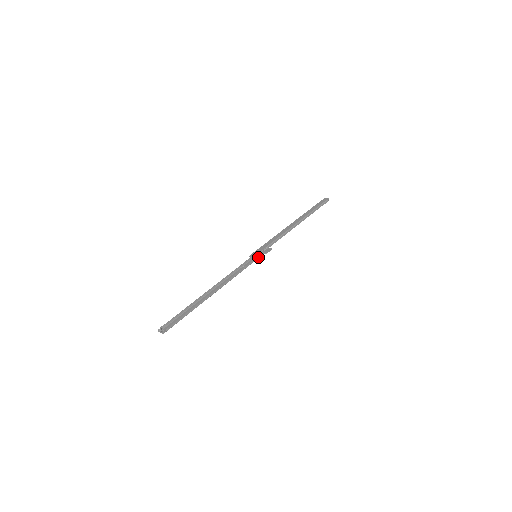
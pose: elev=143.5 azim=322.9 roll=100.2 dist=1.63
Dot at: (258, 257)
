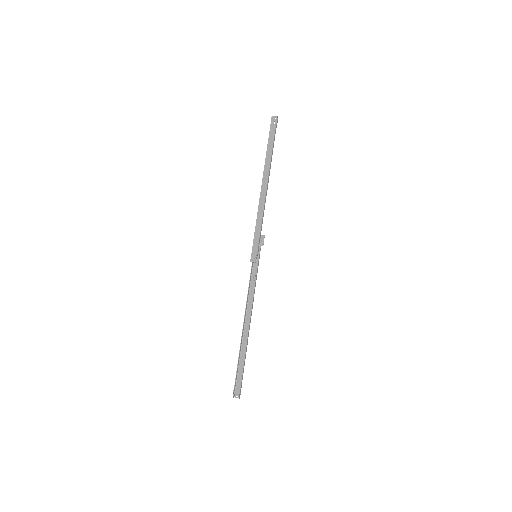
Dot at: (259, 257)
